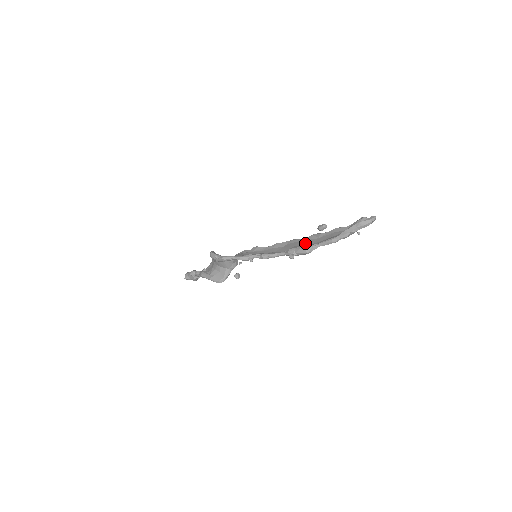
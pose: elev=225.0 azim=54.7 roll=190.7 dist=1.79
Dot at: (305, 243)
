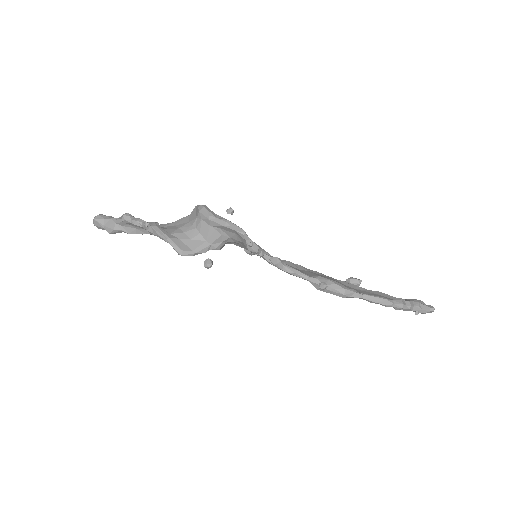
Dot at: occluded
